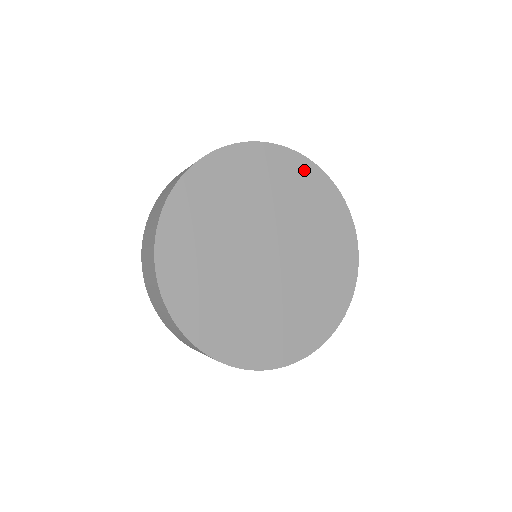
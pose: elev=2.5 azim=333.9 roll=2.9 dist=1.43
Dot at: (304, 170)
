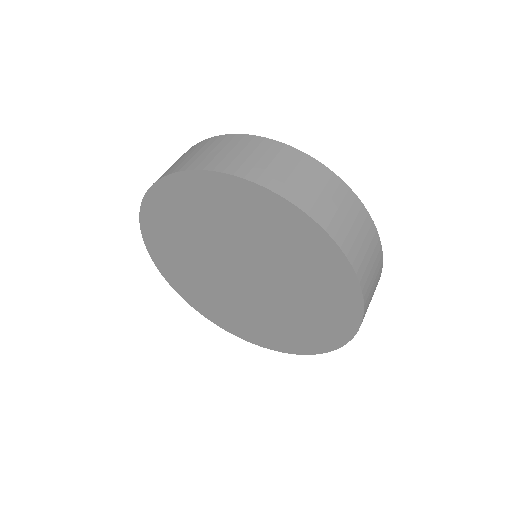
Dot at: (336, 267)
